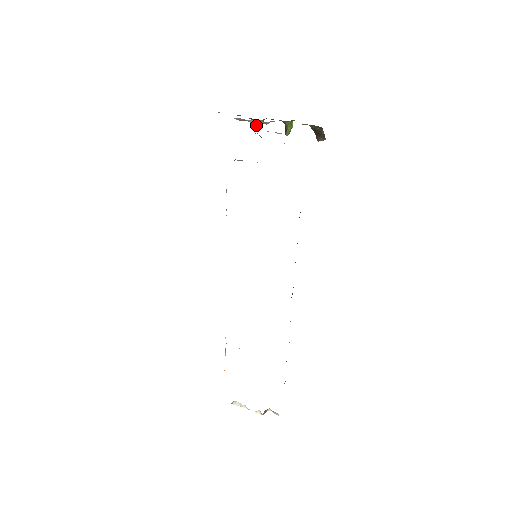
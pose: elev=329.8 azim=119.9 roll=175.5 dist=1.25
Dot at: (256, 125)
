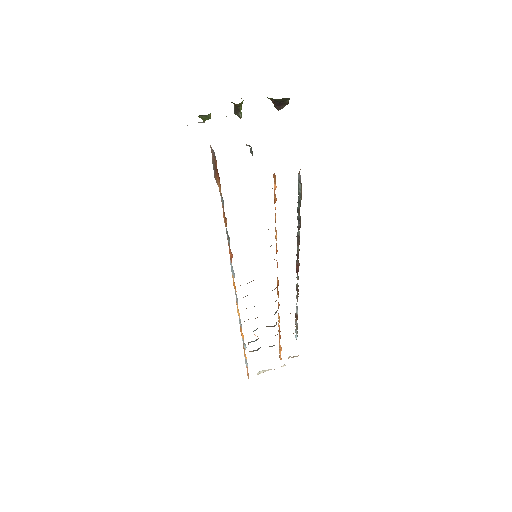
Dot at: (202, 119)
